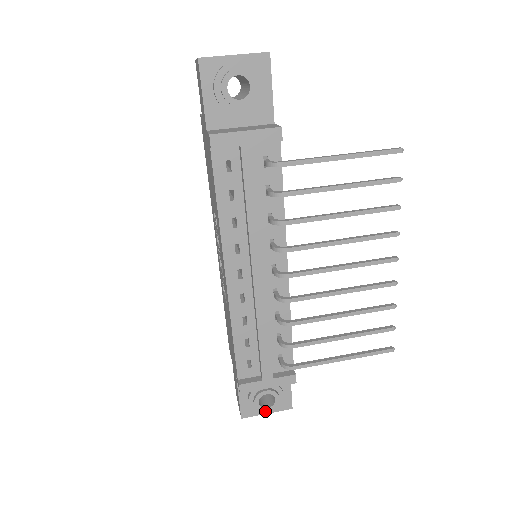
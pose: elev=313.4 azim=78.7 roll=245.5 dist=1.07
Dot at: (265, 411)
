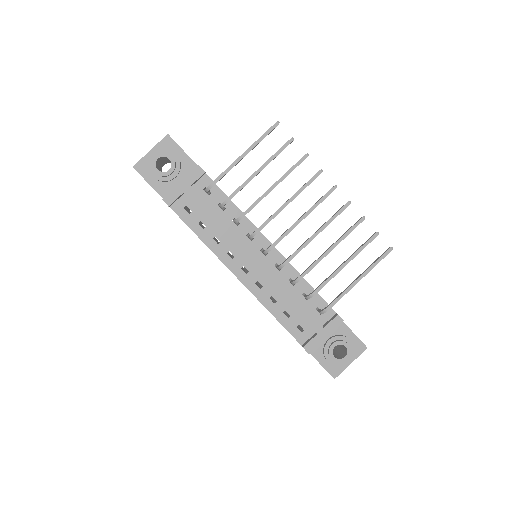
Dot at: (345, 361)
